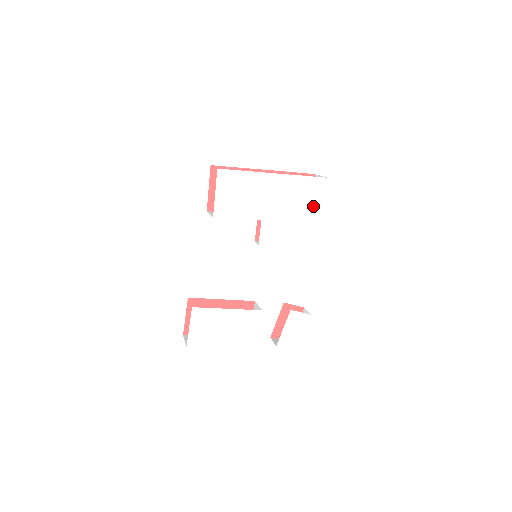
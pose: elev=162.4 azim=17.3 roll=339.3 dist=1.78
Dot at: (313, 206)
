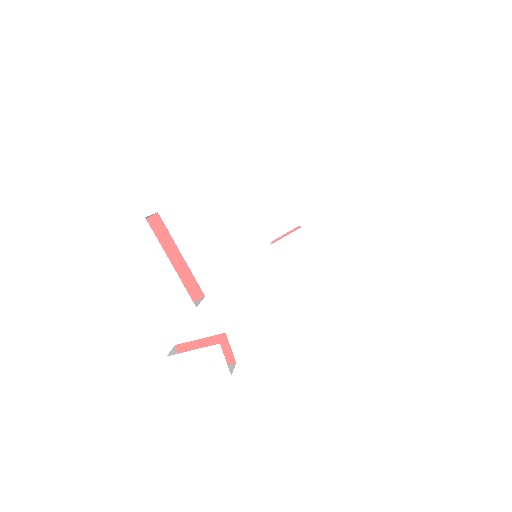
Dot at: (363, 281)
